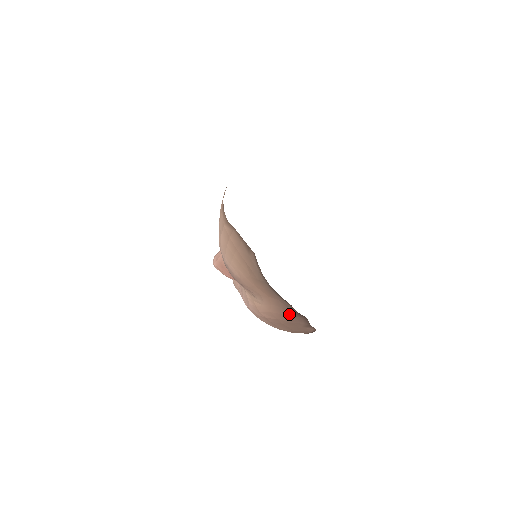
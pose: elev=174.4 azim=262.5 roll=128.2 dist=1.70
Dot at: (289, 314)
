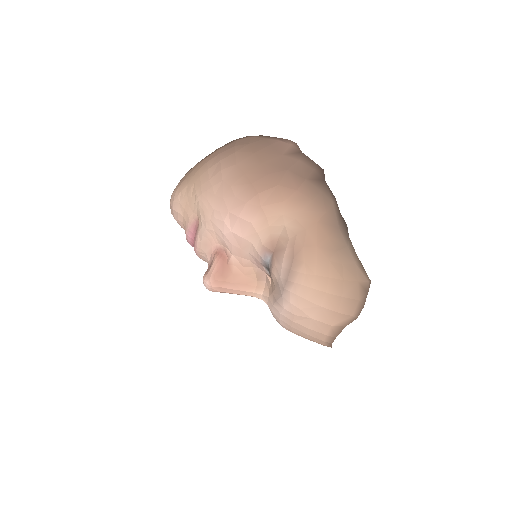
Dot at: occluded
